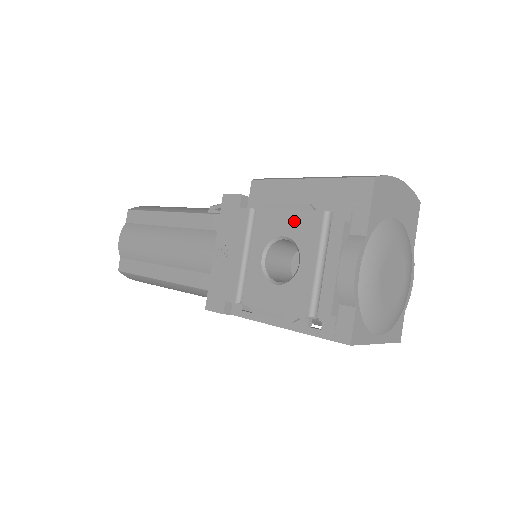
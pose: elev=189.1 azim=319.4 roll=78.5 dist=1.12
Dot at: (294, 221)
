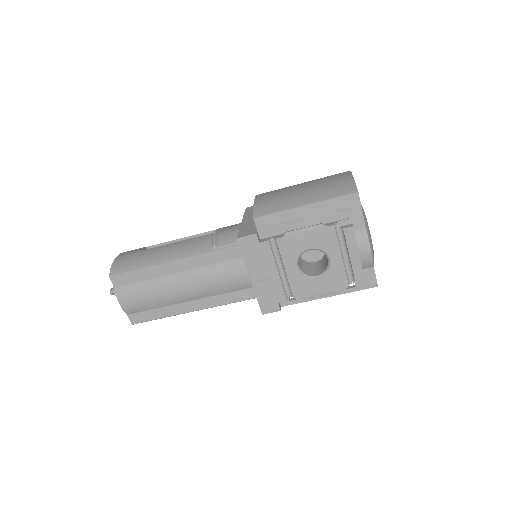
Dot at: (314, 238)
